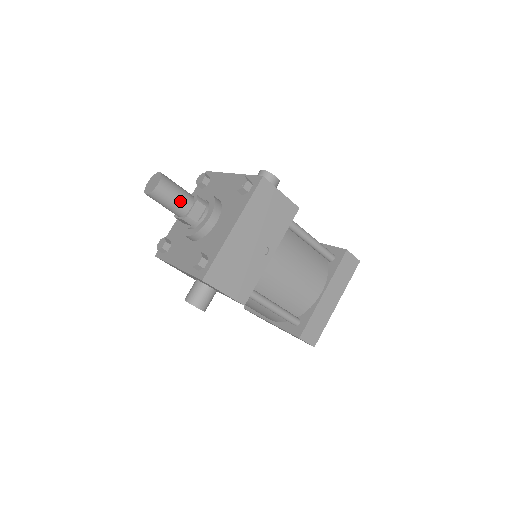
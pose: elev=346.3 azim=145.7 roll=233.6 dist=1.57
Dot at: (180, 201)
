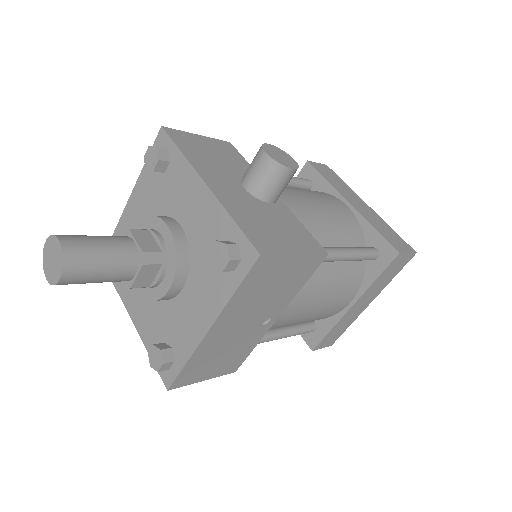
Dot at: (112, 277)
